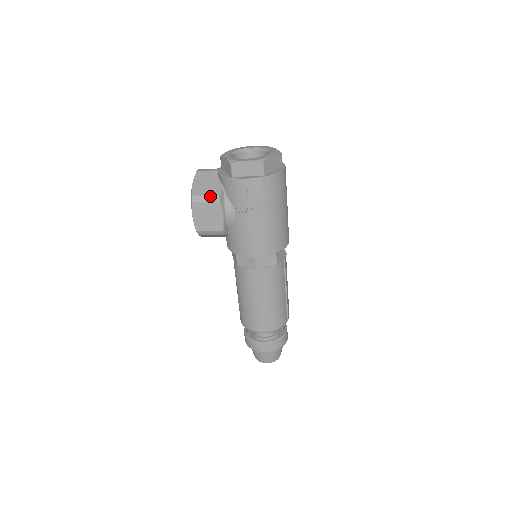
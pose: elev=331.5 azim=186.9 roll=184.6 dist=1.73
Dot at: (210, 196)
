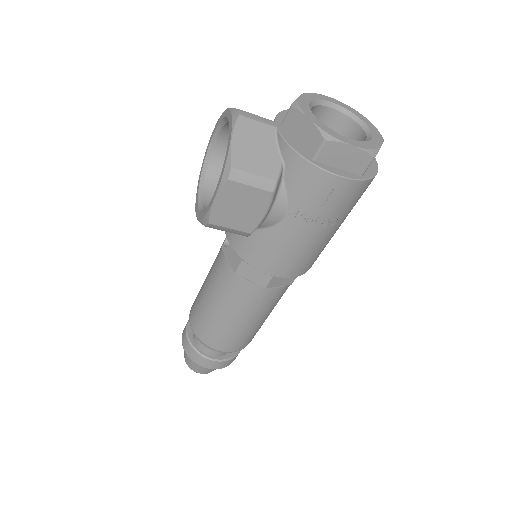
Dot at: (262, 179)
